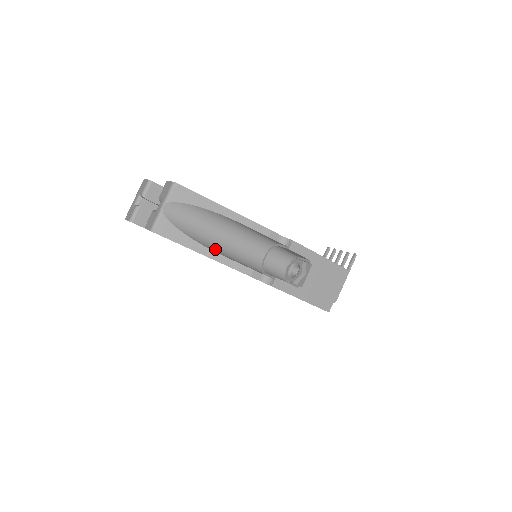
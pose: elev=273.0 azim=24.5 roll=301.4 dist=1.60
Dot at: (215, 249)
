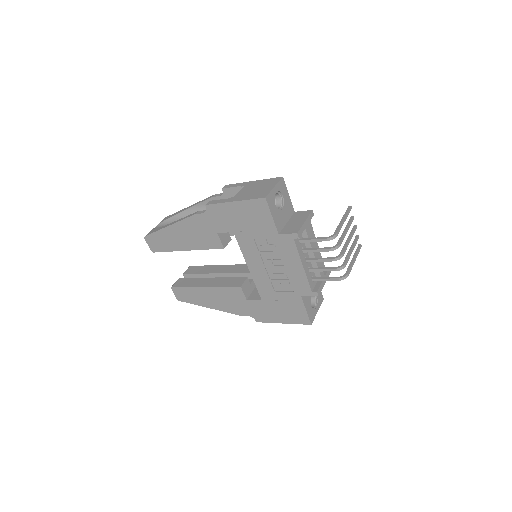
Dot at: occluded
